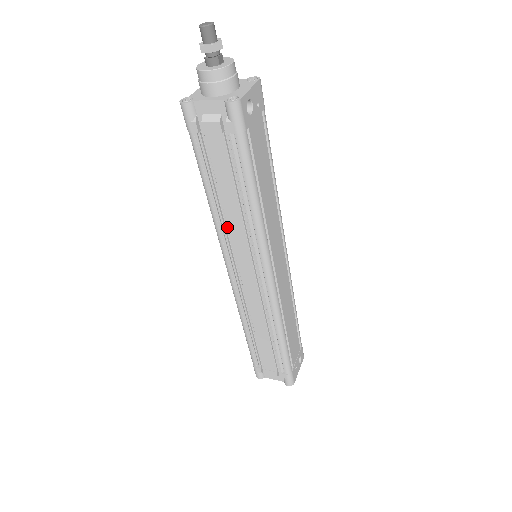
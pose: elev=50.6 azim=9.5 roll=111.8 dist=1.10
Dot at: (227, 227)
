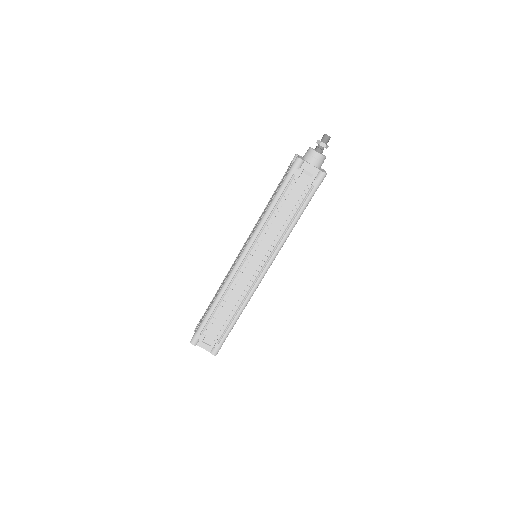
Dot at: (265, 230)
